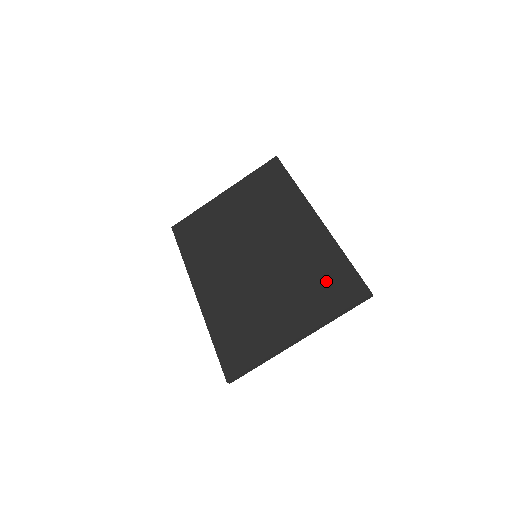
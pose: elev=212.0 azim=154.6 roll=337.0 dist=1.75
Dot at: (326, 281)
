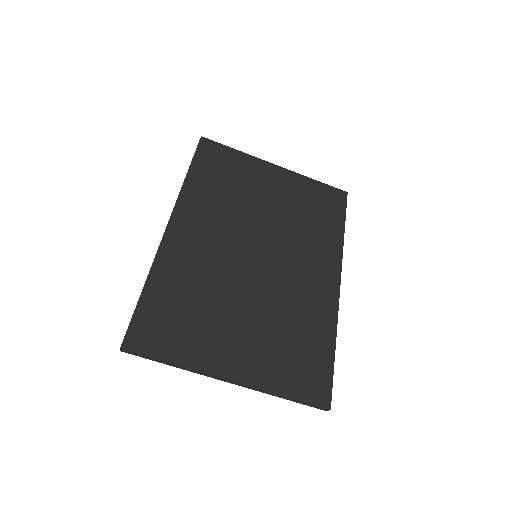
Dot at: (301, 353)
